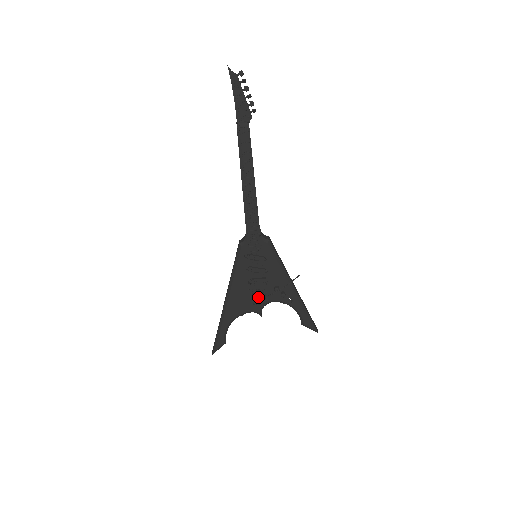
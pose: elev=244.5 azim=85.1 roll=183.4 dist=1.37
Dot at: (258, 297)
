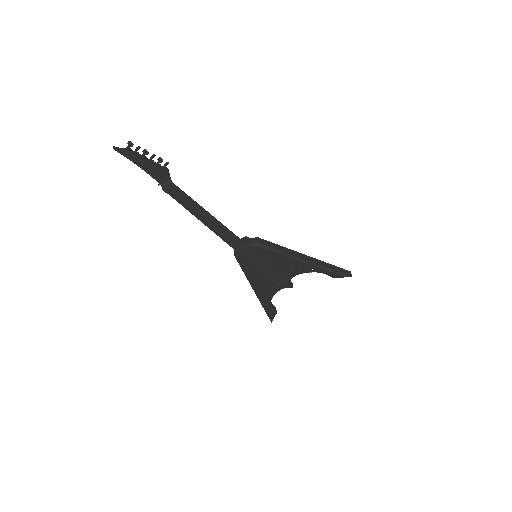
Dot at: (279, 281)
